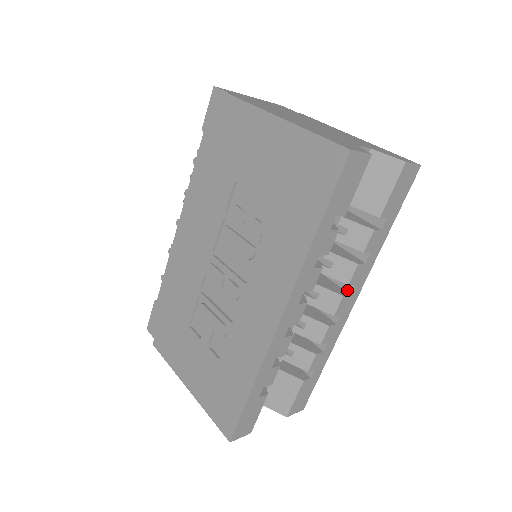
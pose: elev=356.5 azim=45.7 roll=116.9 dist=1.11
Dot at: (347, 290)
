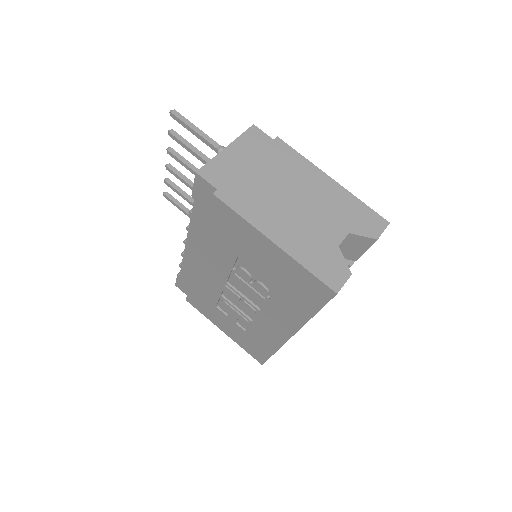
Dot at: occluded
